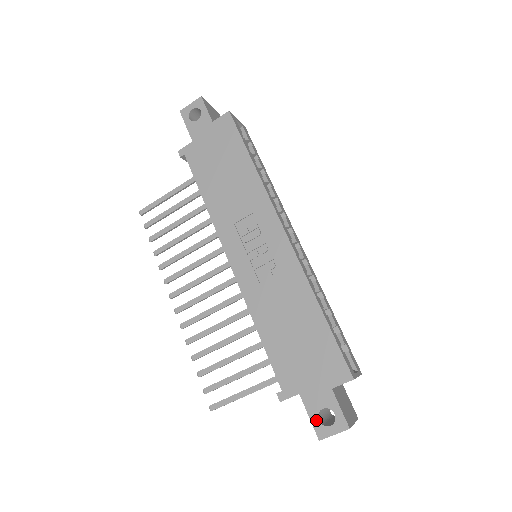
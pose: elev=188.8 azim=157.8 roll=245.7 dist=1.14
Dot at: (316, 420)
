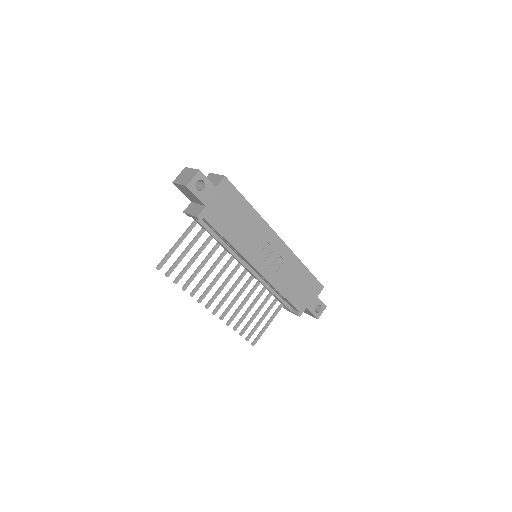
Dot at: (315, 313)
